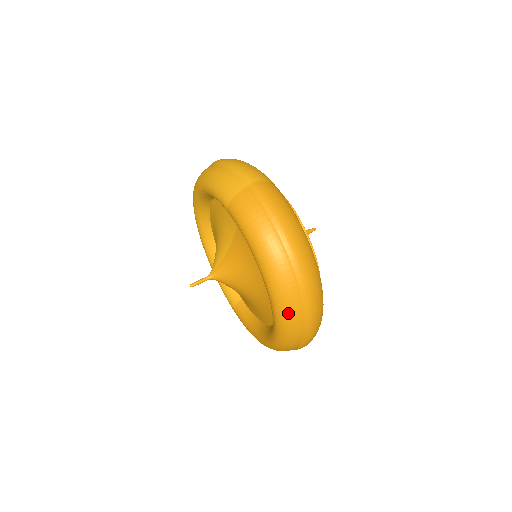
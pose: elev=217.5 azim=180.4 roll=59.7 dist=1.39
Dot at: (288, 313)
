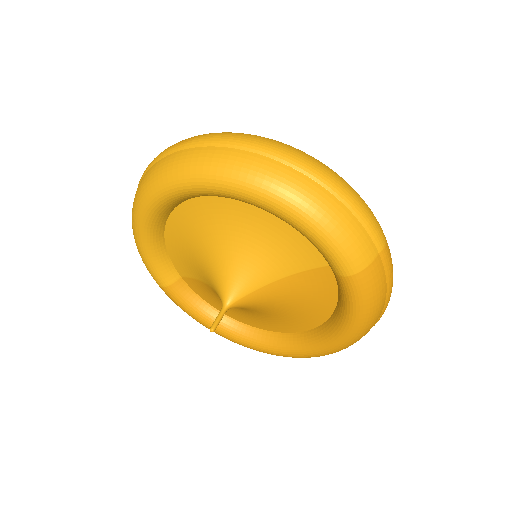
Dot at: occluded
